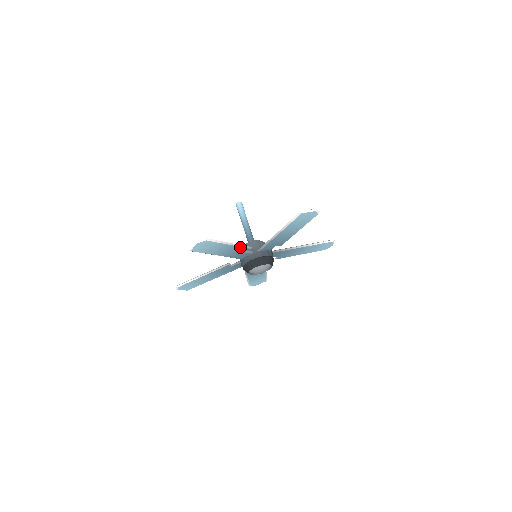
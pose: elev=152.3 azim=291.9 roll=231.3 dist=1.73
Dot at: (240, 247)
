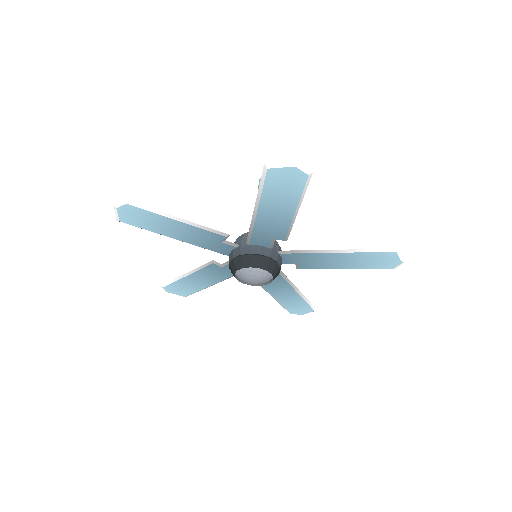
Dot at: (204, 230)
